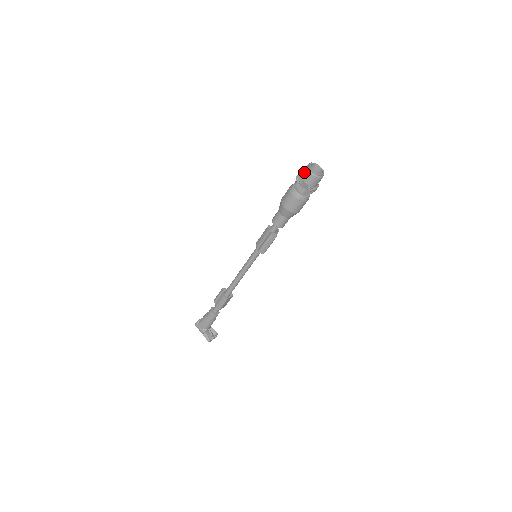
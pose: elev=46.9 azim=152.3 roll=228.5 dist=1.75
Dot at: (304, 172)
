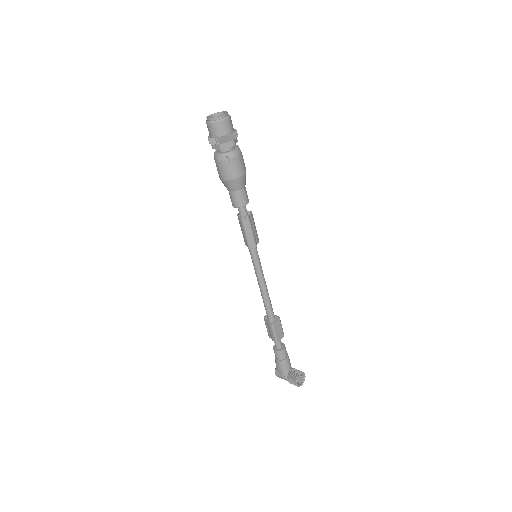
Dot at: occluded
